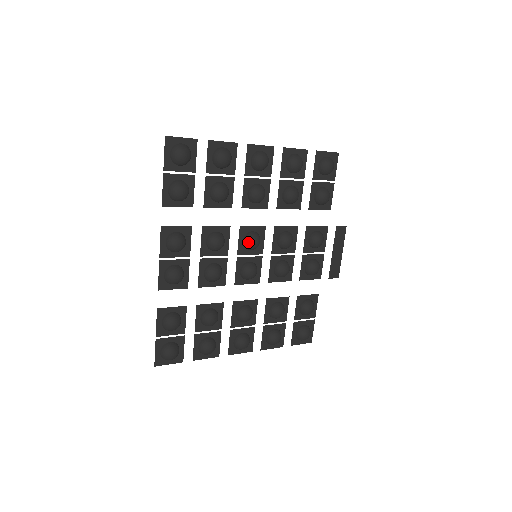
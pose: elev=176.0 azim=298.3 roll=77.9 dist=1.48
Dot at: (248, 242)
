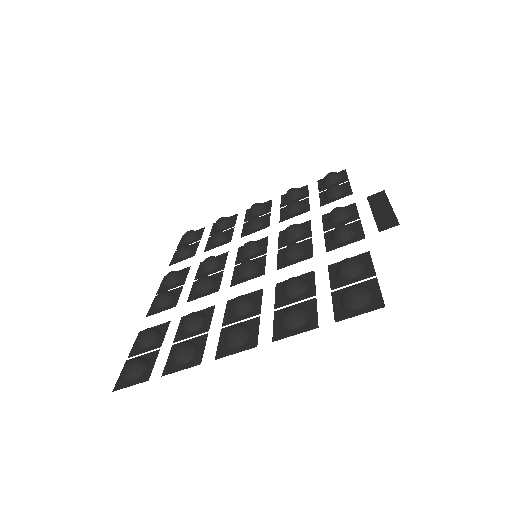
Dot at: (242, 248)
